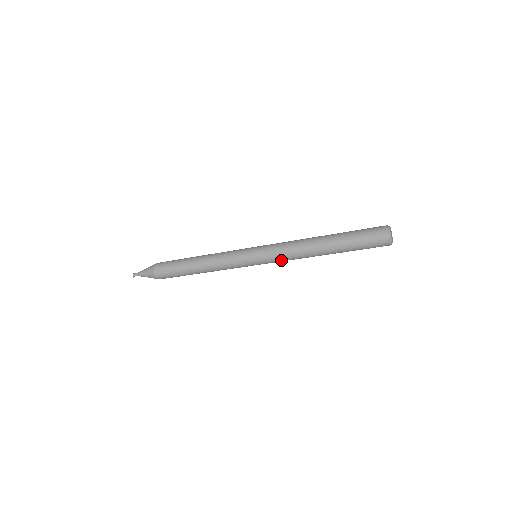
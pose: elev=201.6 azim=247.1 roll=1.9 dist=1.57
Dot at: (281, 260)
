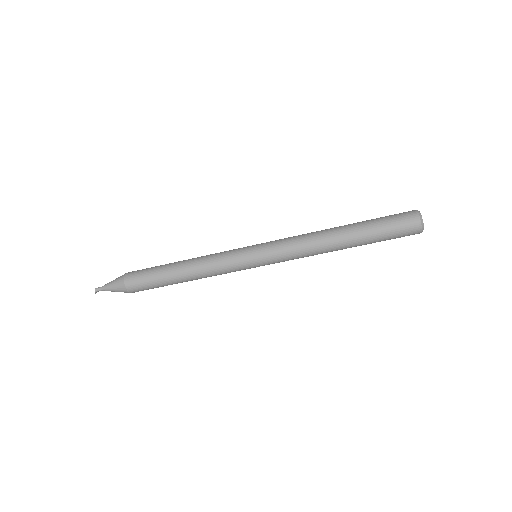
Dot at: (289, 258)
